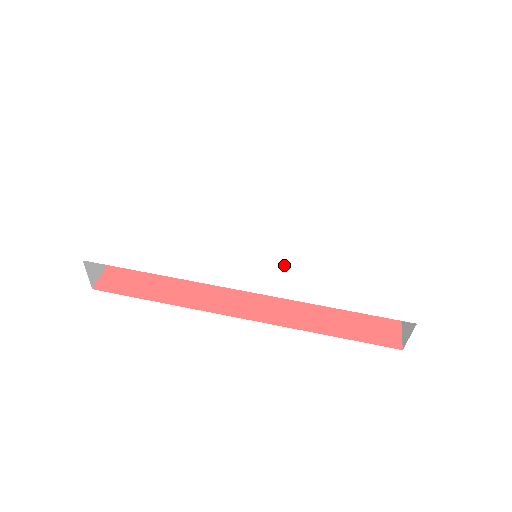
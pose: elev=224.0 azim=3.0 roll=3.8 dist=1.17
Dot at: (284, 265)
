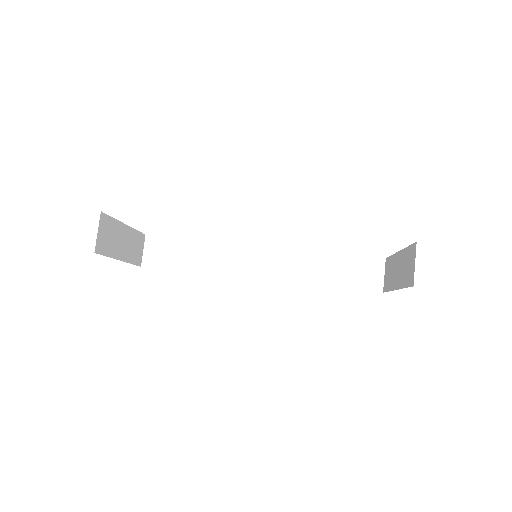
Dot at: occluded
